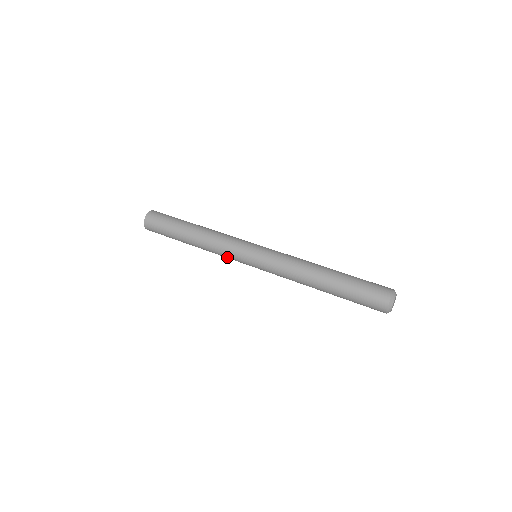
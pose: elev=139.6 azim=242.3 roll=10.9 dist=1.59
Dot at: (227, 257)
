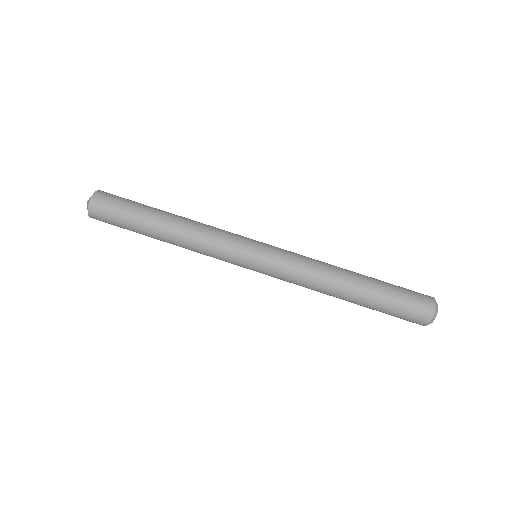
Dot at: occluded
